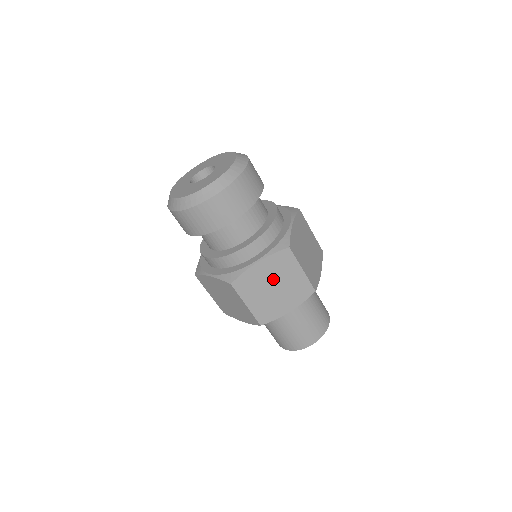
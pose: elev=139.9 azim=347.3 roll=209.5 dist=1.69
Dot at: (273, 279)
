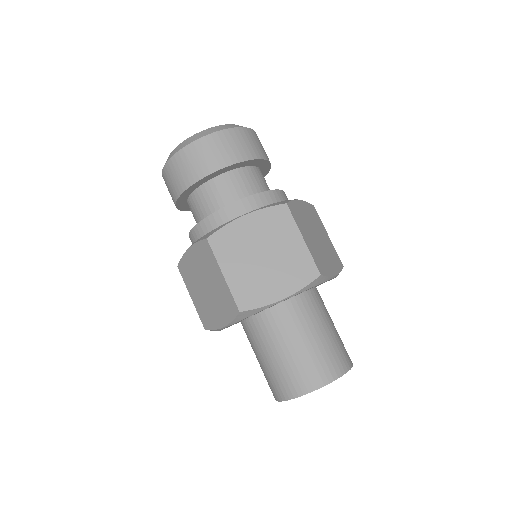
Dot at: (203, 275)
